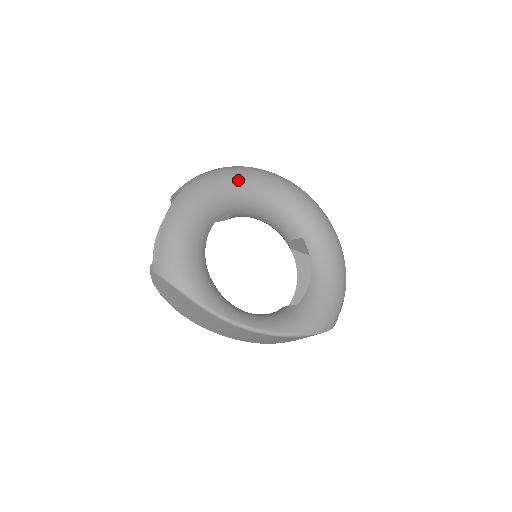
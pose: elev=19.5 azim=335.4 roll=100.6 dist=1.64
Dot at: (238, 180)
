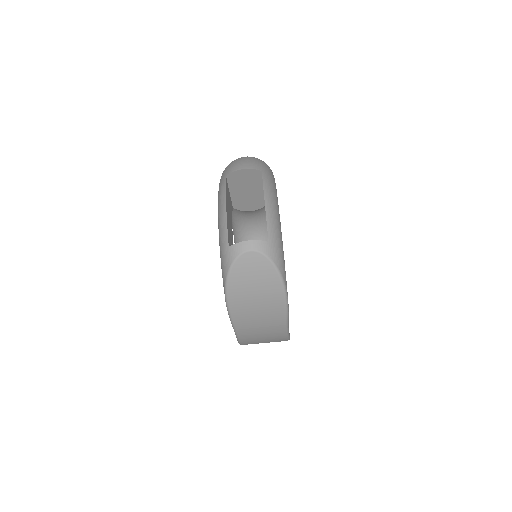
Dot at: occluded
